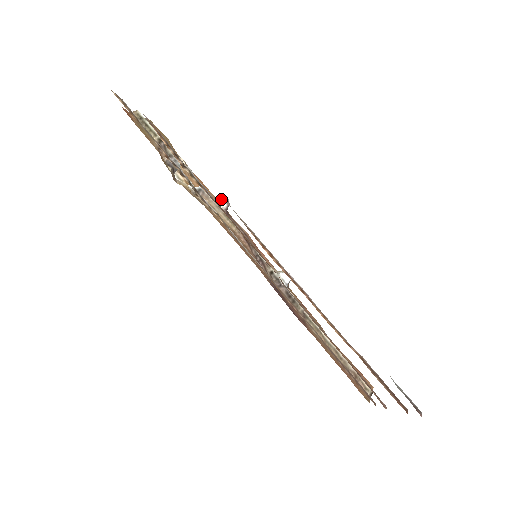
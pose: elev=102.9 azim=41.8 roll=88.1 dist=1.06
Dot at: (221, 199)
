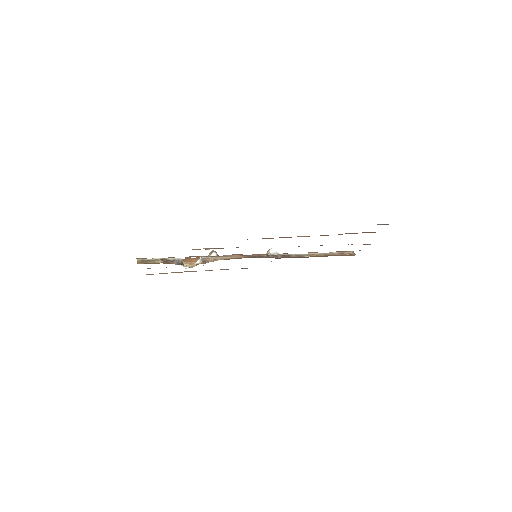
Dot at: (210, 254)
